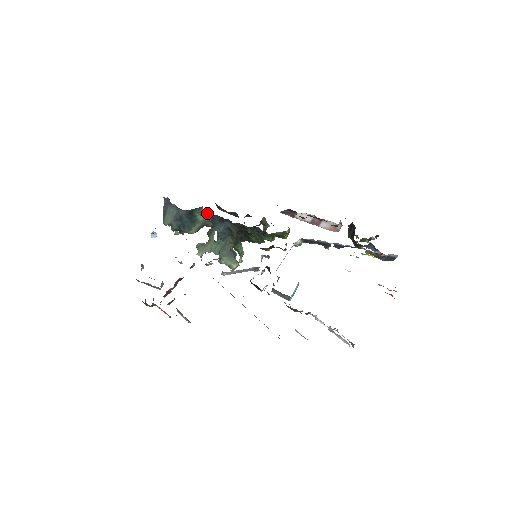
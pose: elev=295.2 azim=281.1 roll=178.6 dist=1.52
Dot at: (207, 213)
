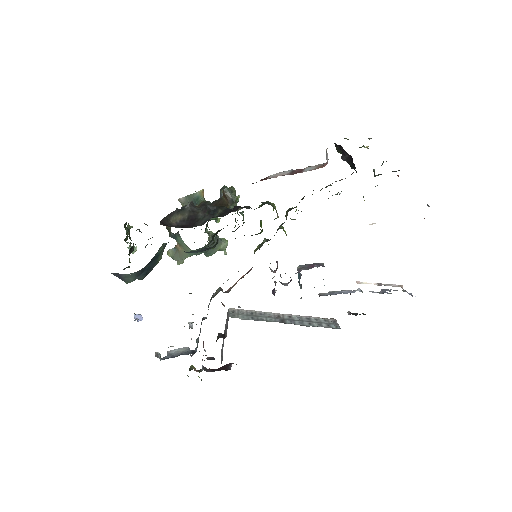
Dot at: occluded
